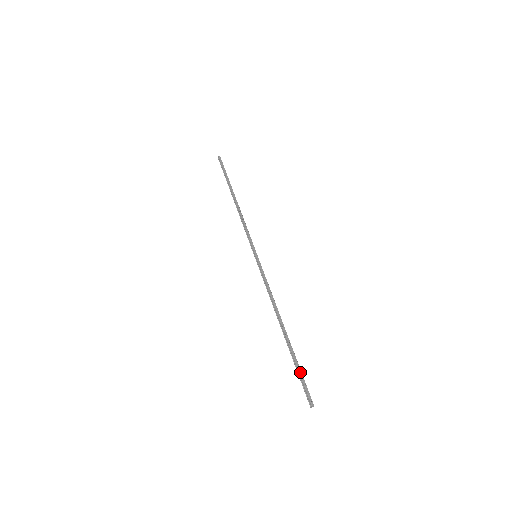
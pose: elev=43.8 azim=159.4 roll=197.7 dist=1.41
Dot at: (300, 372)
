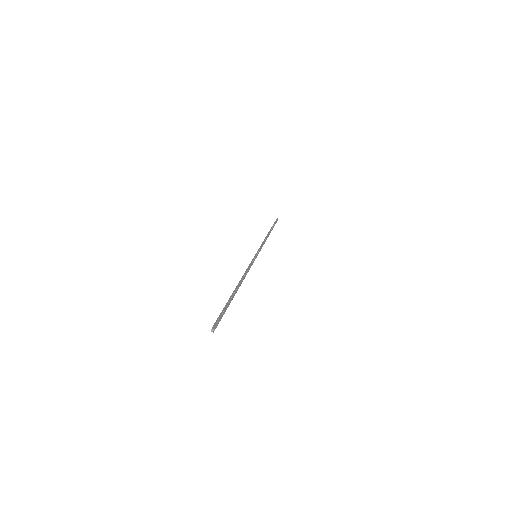
Dot at: (224, 310)
